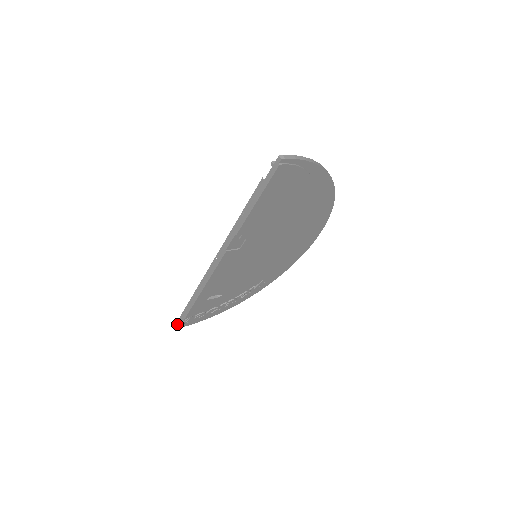
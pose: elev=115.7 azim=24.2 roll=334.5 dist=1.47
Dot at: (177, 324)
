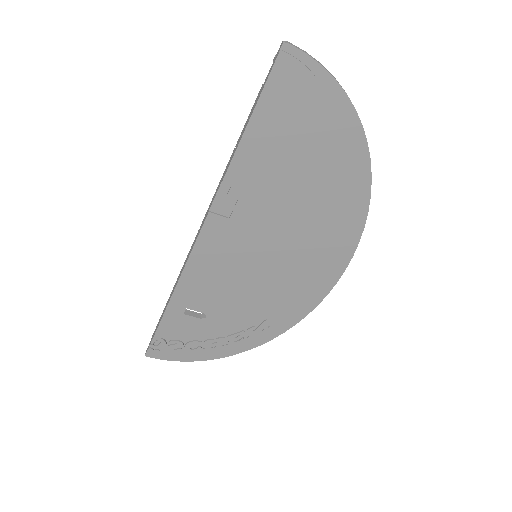
Dot at: (146, 350)
